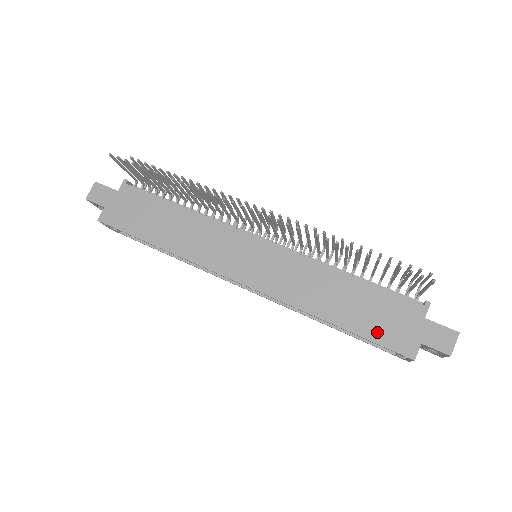
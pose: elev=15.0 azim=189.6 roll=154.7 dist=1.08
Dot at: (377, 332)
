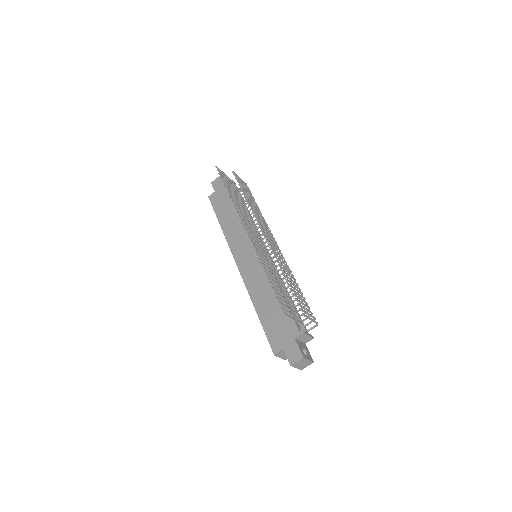
Dot at: (270, 329)
